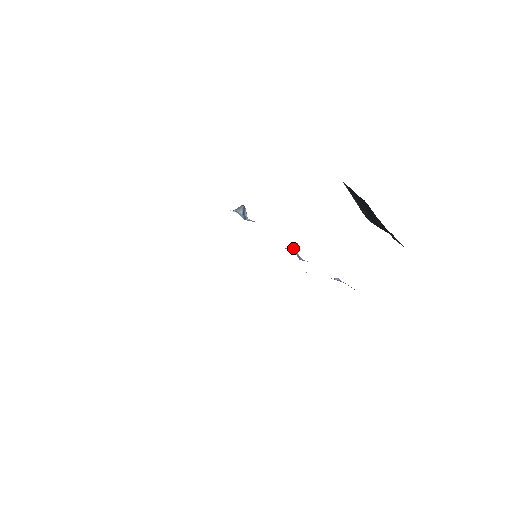
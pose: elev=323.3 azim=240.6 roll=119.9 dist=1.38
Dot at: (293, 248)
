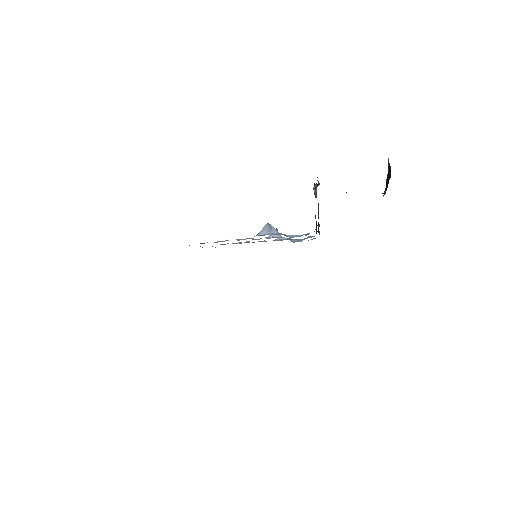
Dot at: (278, 235)
